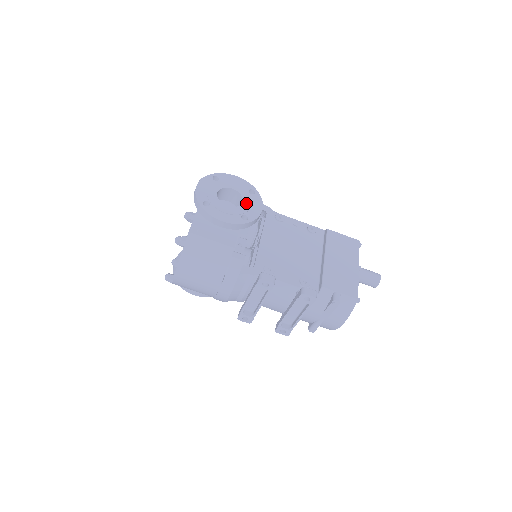
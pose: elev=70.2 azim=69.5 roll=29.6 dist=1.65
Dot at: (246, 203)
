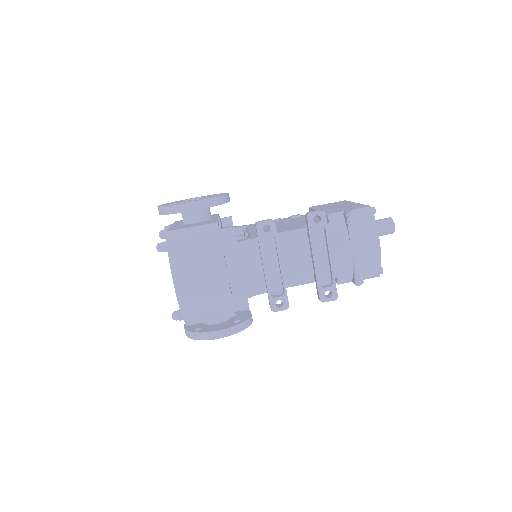
Dot at: occluded
